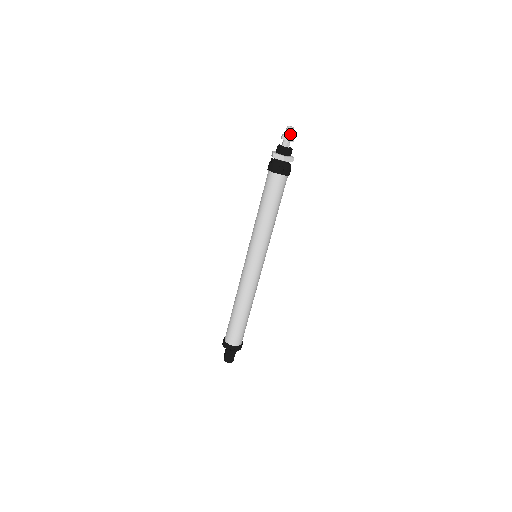
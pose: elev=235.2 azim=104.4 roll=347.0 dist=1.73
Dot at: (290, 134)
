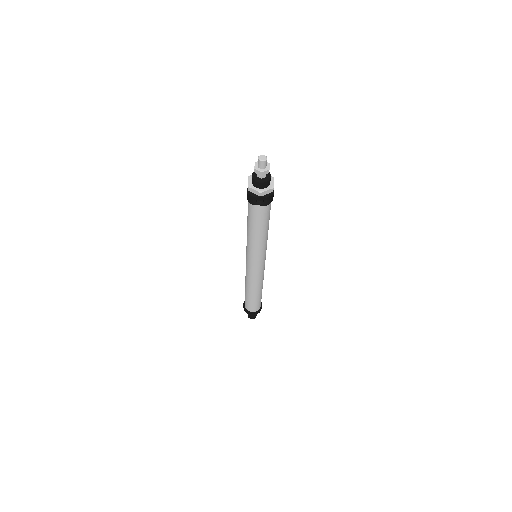
Dot at: (263, 167)
